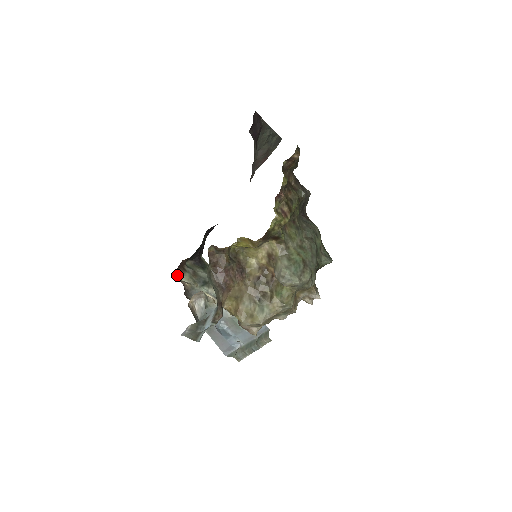
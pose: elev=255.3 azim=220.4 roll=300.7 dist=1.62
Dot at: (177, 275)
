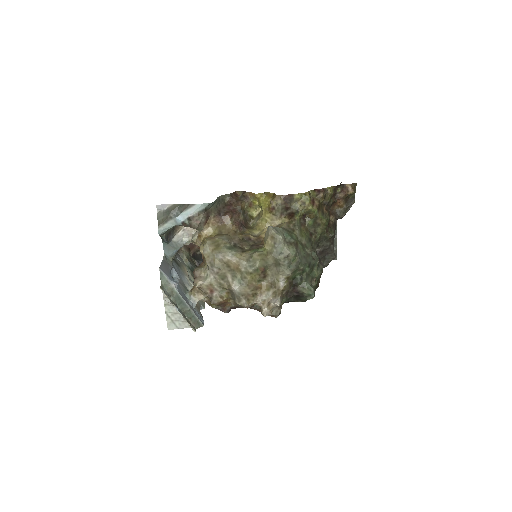
Dot at: occluded
